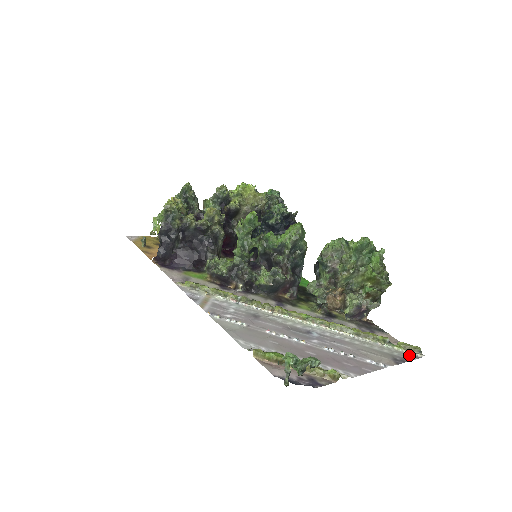
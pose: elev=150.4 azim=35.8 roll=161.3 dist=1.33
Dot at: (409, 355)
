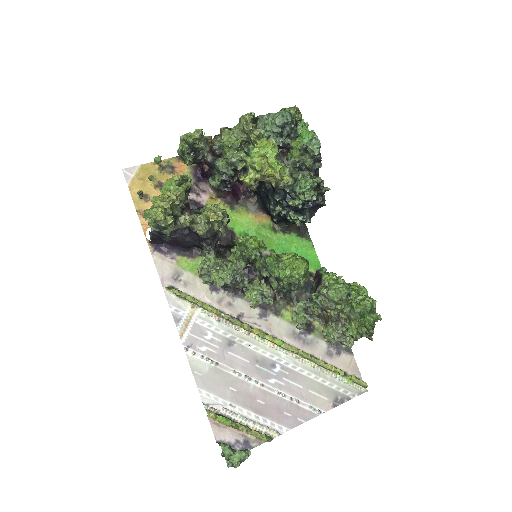
Dot at: (353, 391)
